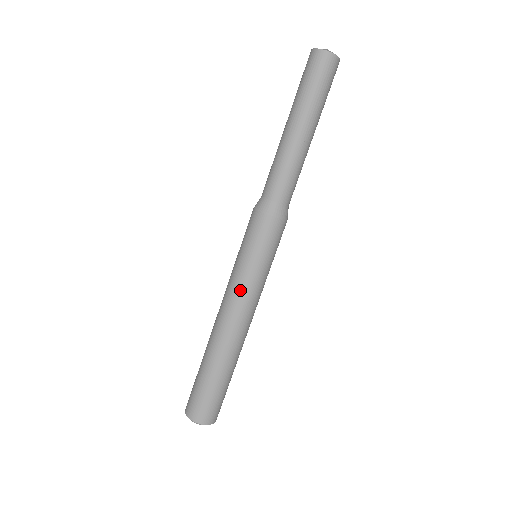
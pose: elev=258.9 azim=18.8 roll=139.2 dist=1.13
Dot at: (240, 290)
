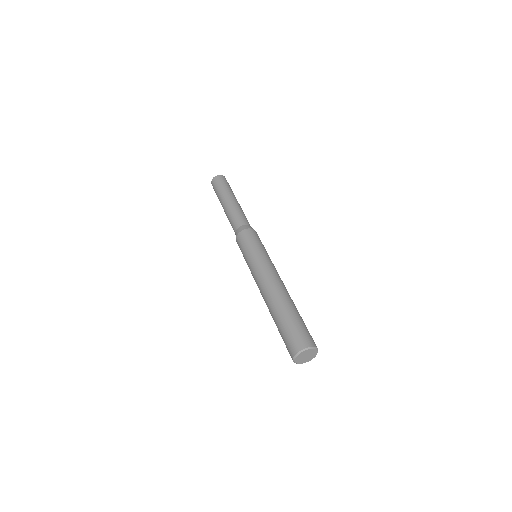
Dot at: (256, 268)
